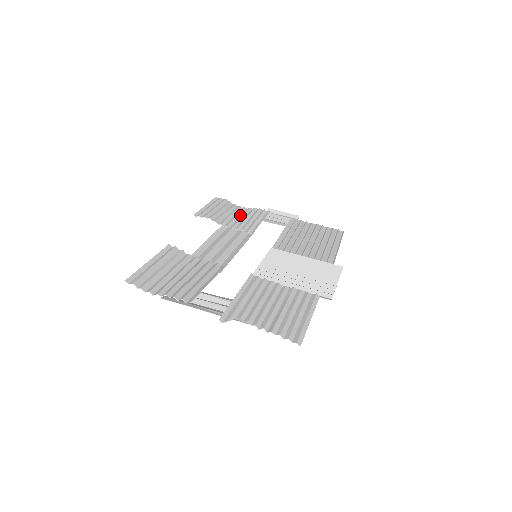
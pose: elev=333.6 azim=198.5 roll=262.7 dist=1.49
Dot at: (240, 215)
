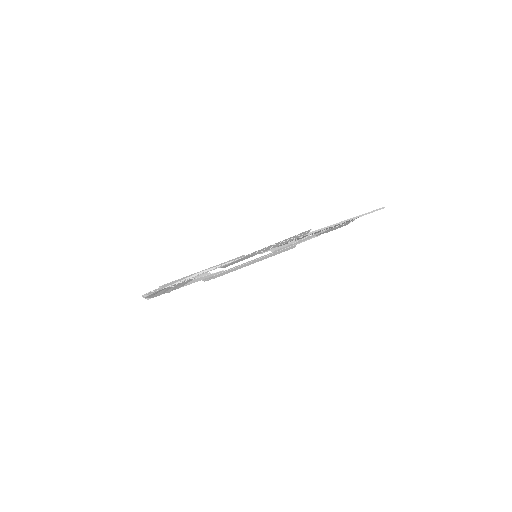
Dot at: occluded
